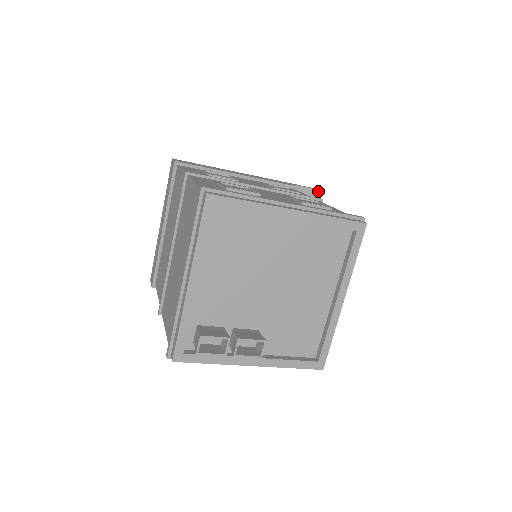
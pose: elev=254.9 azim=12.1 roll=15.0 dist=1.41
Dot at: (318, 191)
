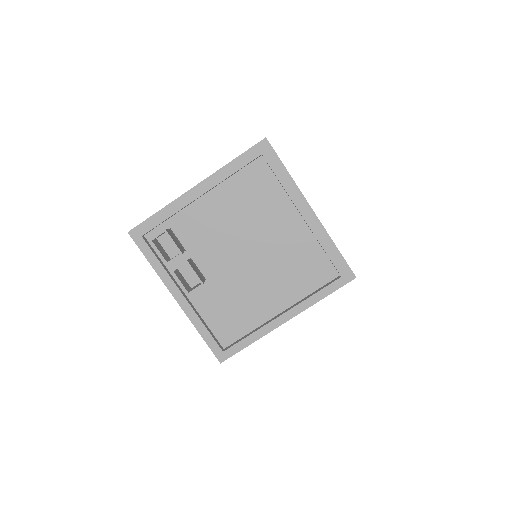
Dot at: occluded
